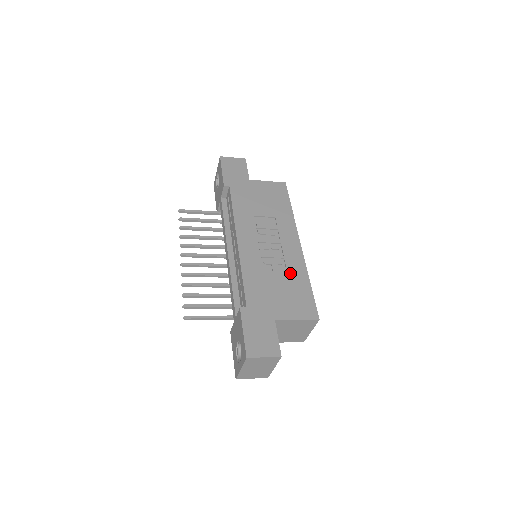
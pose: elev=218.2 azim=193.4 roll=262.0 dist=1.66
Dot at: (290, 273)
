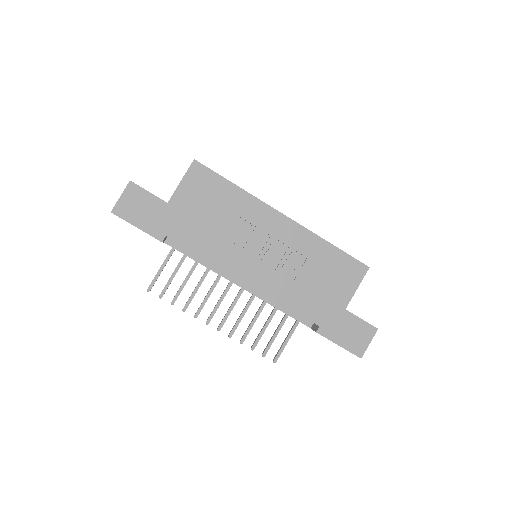
Dot at: (311, 256)
